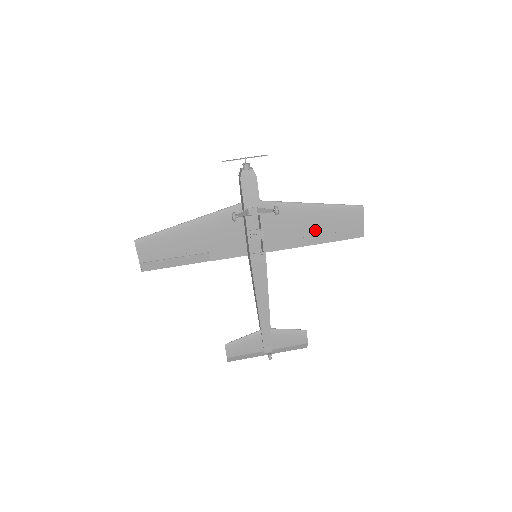
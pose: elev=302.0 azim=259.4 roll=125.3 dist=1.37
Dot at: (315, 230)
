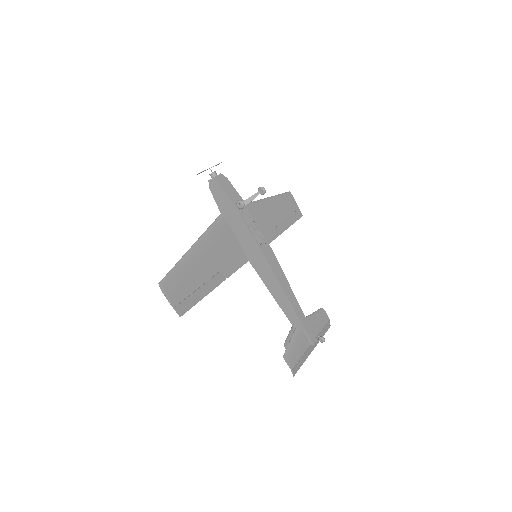
Dot at: (276, 220)
